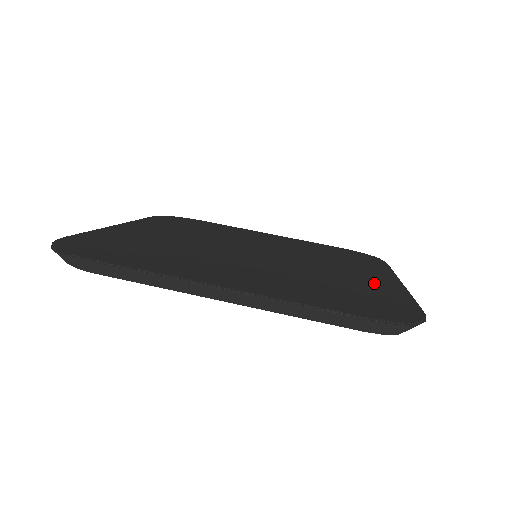
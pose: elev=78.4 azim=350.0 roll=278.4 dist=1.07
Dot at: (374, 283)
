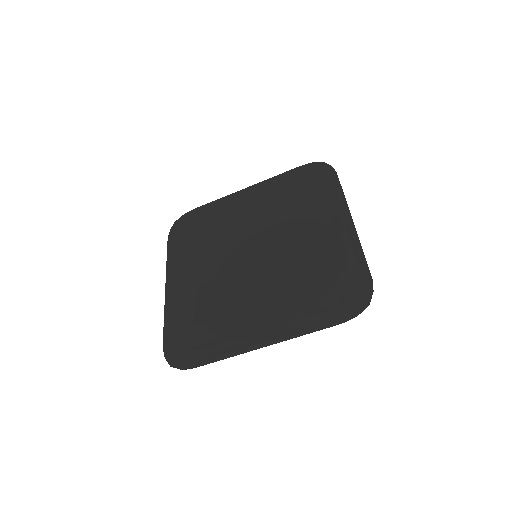
Dot at: (336, 245)
